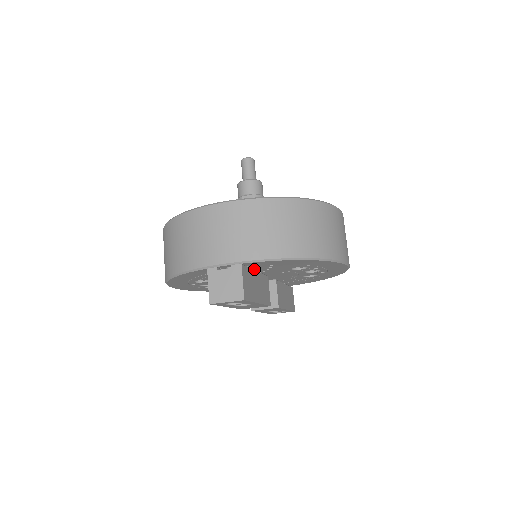
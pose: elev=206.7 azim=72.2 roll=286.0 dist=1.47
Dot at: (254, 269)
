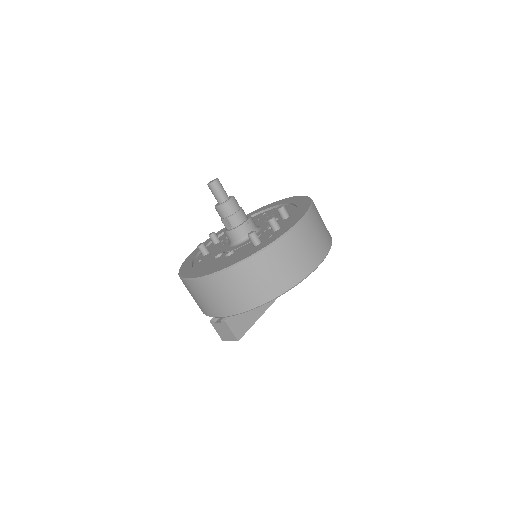
Dot at: occluded
